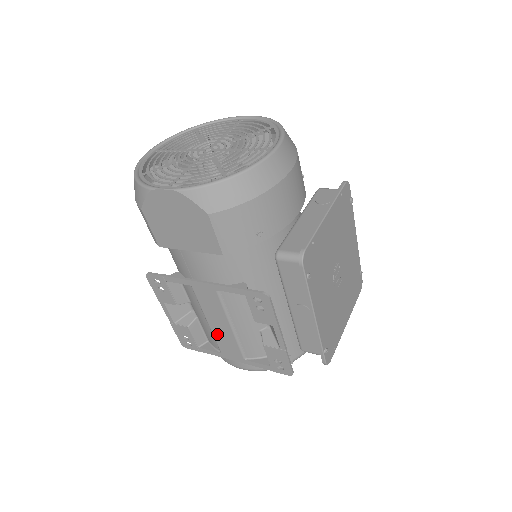
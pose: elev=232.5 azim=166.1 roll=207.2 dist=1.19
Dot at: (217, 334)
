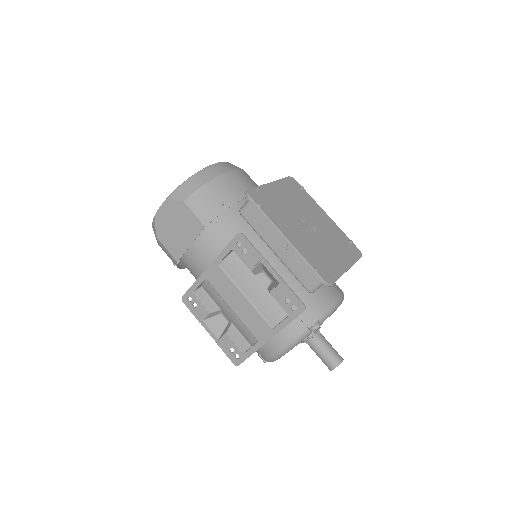
Dot at: (243, 318)
